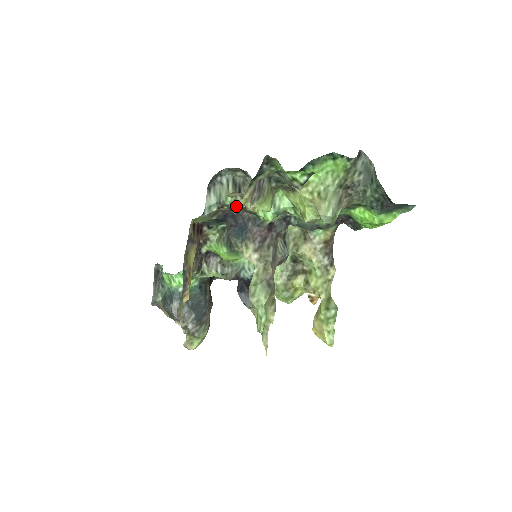
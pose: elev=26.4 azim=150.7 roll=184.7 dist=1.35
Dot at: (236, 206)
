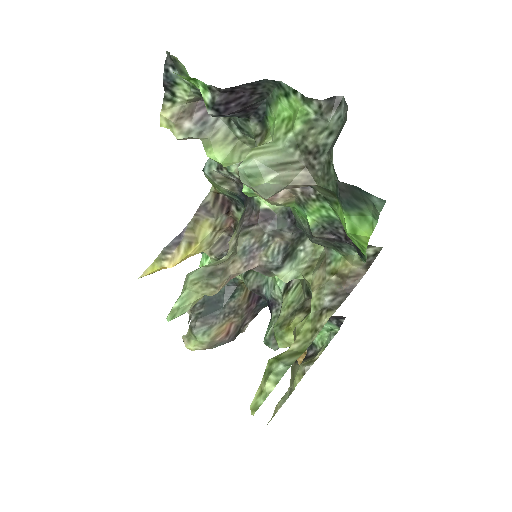
Dot at: (235, 173)
